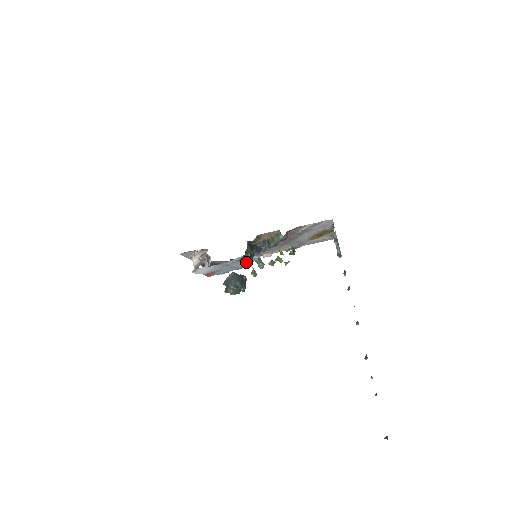
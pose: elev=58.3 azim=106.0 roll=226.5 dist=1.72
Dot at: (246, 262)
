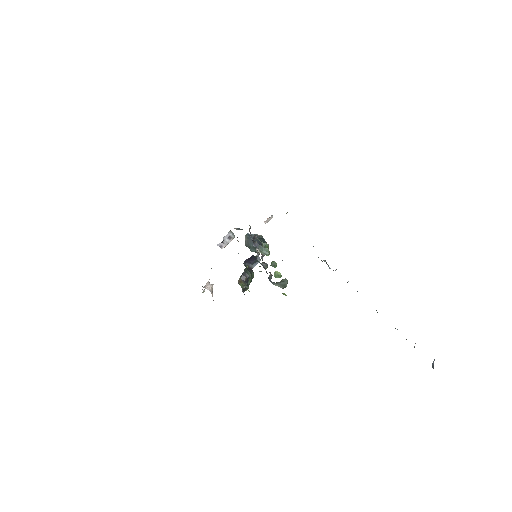
Dot at: occluded
